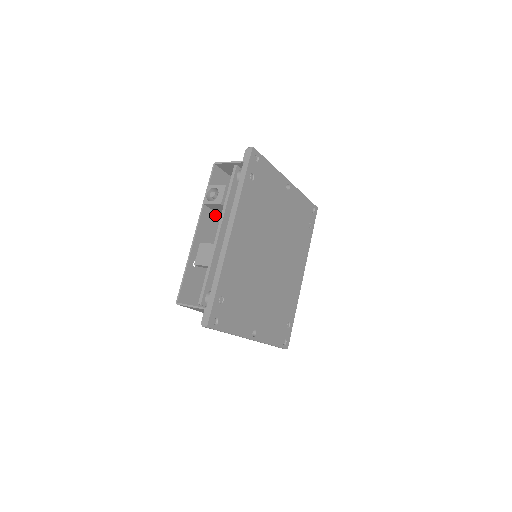
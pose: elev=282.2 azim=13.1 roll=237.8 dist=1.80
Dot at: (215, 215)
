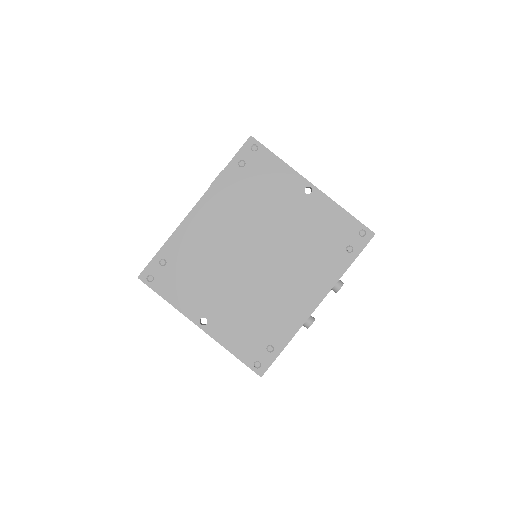
Dot at: occluded
